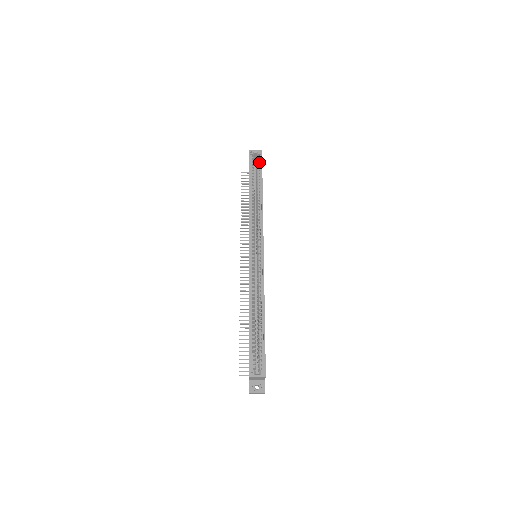
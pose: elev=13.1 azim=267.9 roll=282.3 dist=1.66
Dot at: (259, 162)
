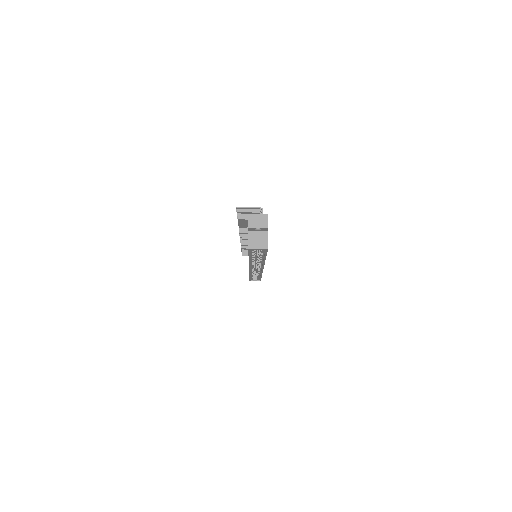
Dot at: occluded
